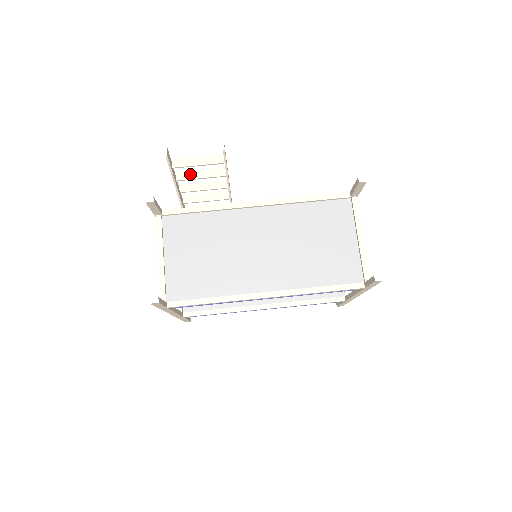
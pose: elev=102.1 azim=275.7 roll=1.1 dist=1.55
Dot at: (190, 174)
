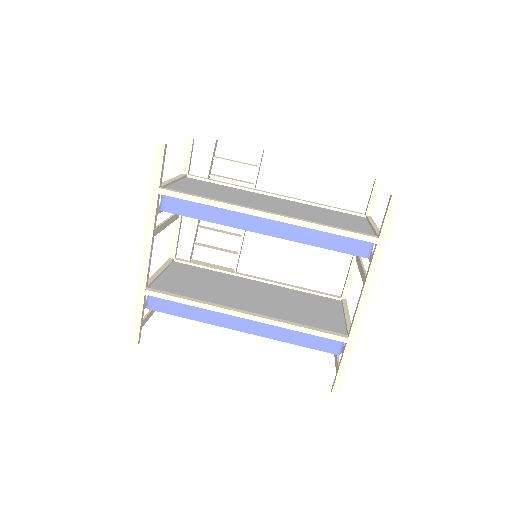
Dot at: (223, 177)
